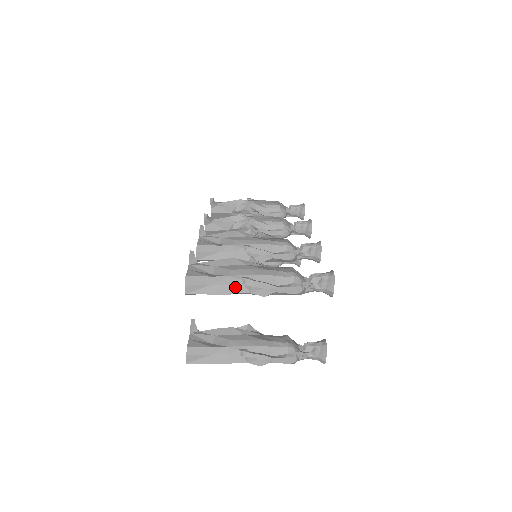
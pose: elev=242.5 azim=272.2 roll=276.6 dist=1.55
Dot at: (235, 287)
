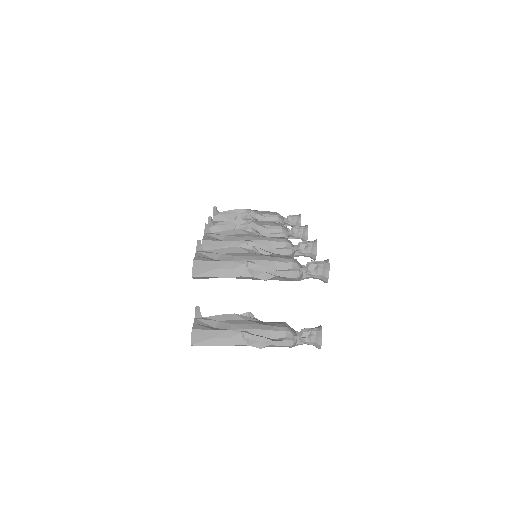
Dot at: (238, 271)
